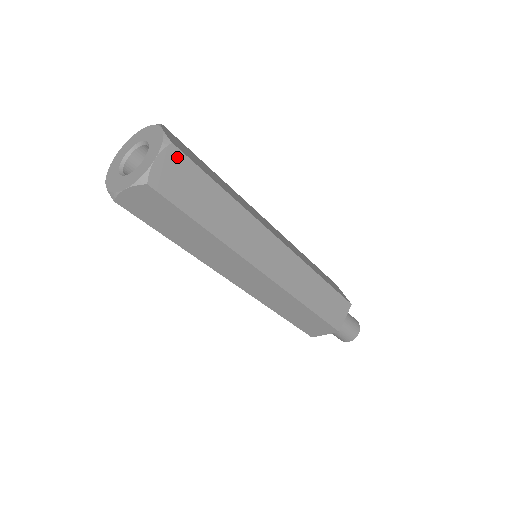
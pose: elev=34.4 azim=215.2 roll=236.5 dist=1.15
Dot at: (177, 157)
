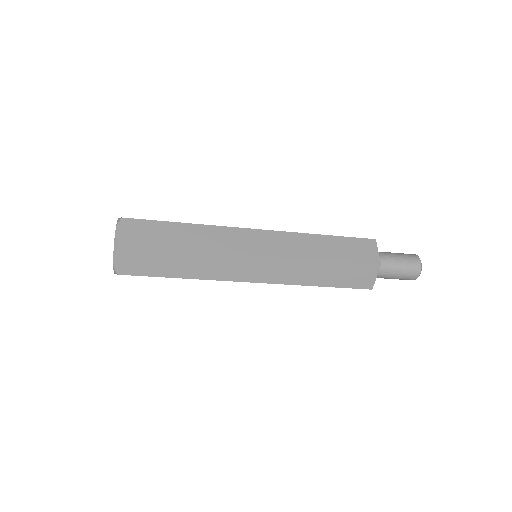
Dot at: (127, 251)
